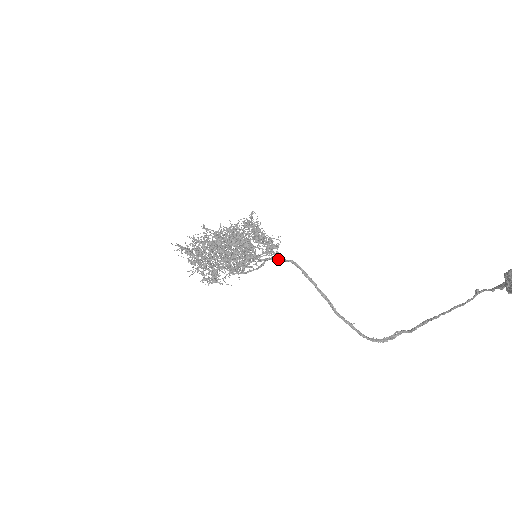
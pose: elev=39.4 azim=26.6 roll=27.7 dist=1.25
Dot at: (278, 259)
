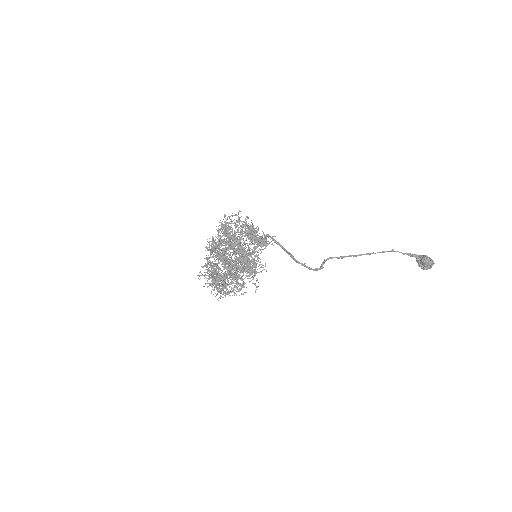
Dot at: occluded
